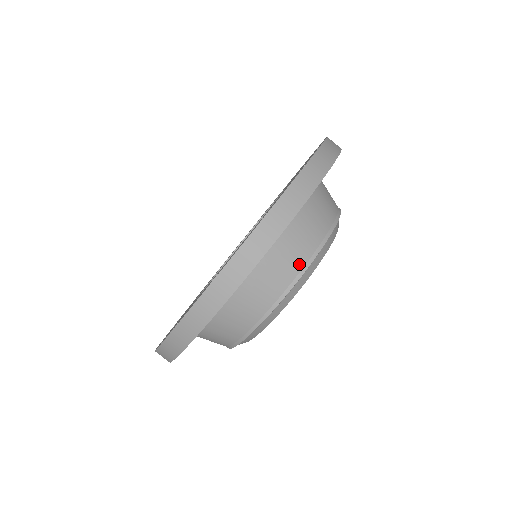
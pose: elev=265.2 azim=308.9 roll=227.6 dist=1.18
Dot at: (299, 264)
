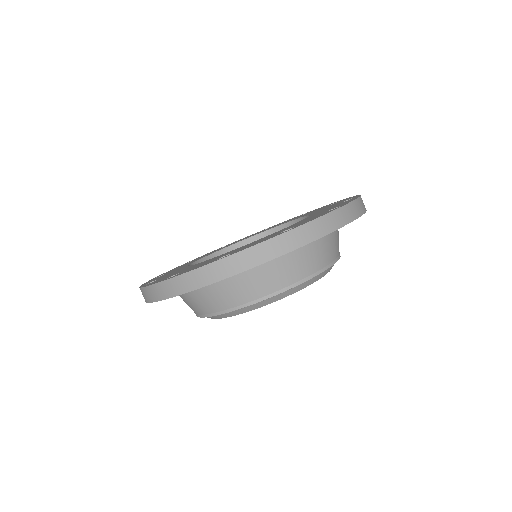
Dot at: (291, 280)
